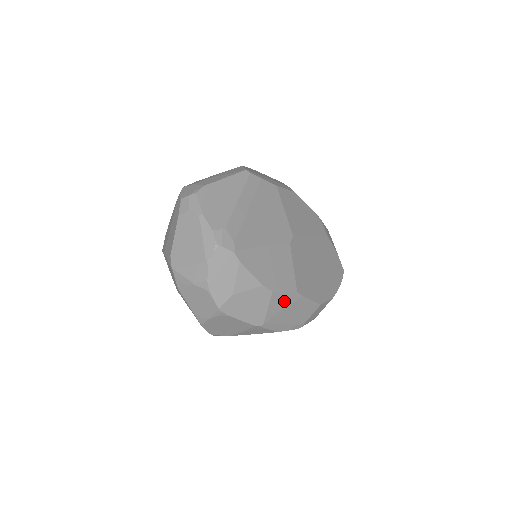
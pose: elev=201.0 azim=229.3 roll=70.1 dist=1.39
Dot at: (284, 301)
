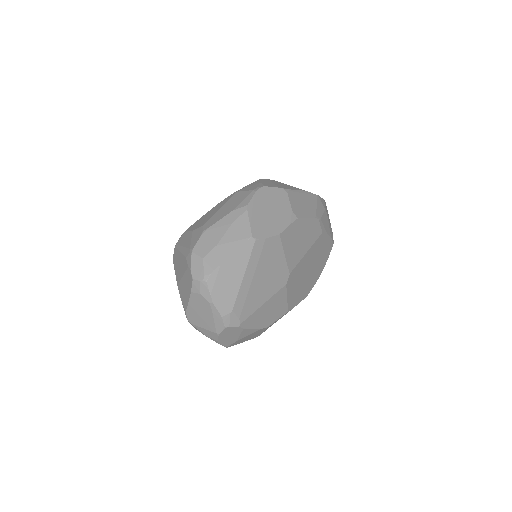
Dot at: occluded
